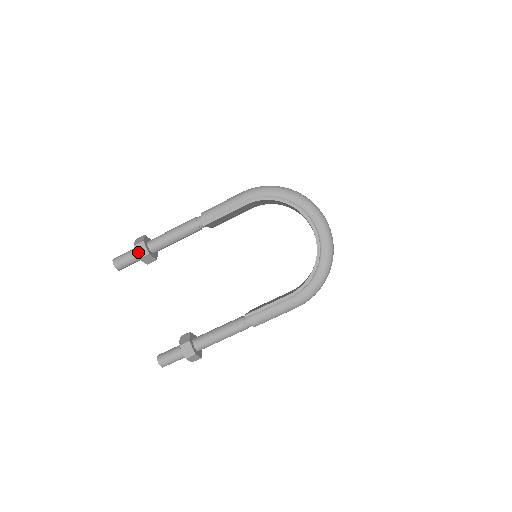
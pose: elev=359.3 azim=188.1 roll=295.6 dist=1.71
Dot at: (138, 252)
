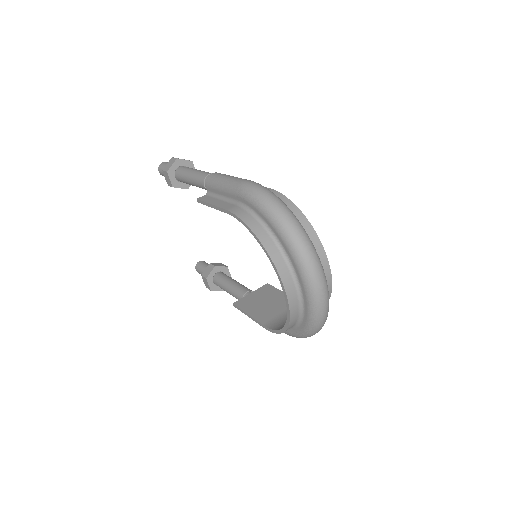
Dot at: (166, 179)
